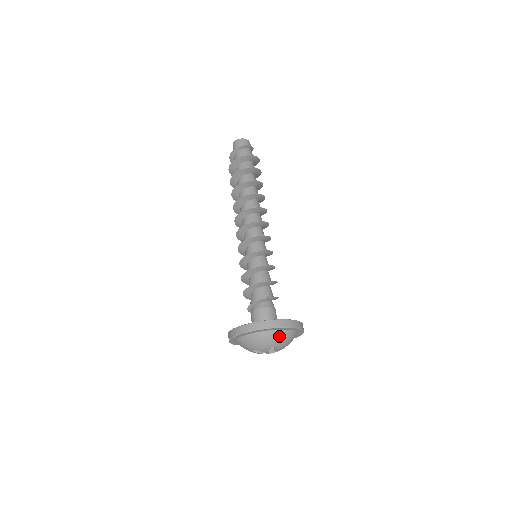
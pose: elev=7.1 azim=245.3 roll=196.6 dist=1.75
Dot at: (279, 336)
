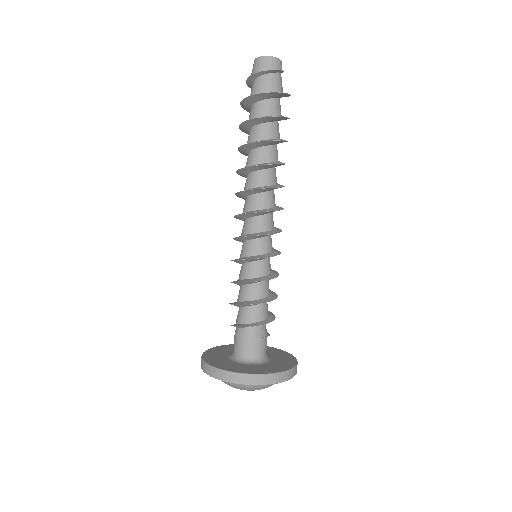
Dot at: (234, 384)
